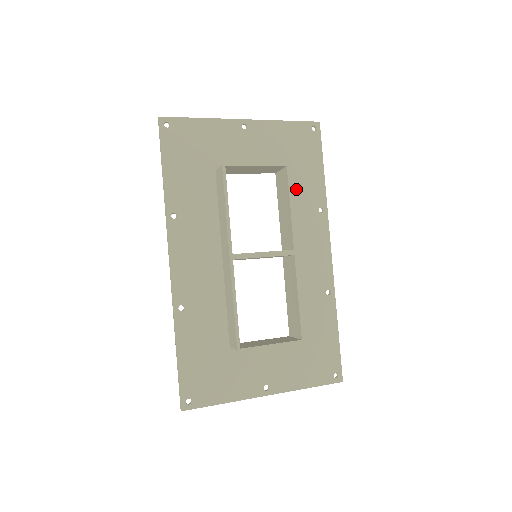
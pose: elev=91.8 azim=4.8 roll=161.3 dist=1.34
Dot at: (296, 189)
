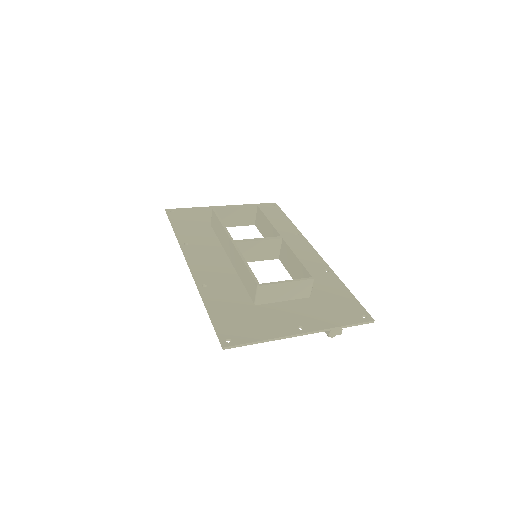
Dot at: occluded
